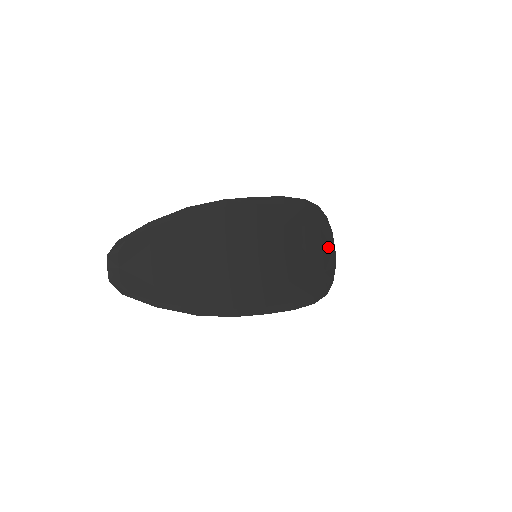
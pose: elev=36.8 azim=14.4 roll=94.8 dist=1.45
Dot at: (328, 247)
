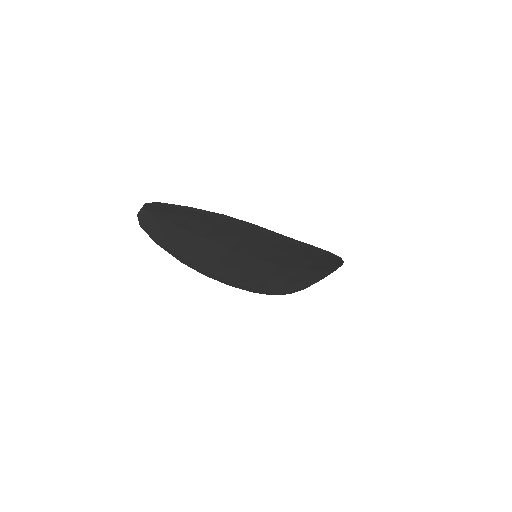
Dot at: (328, 270)
